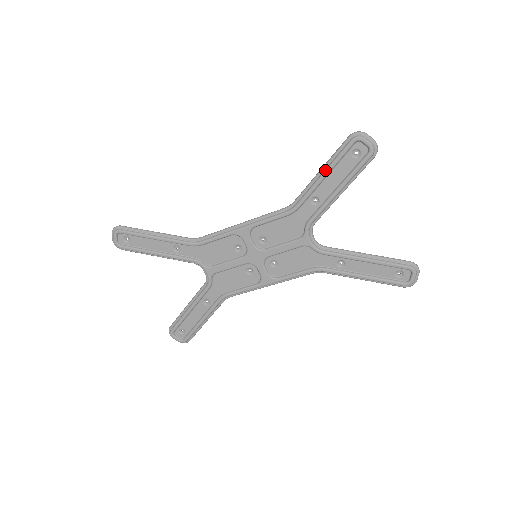
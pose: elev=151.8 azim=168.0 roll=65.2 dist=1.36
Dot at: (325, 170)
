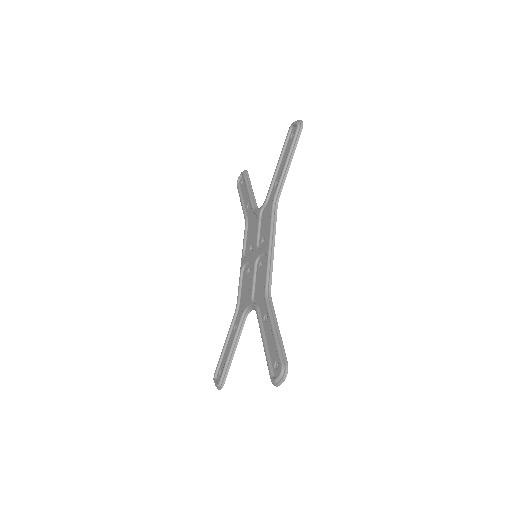
Dot at: (240, 200)
